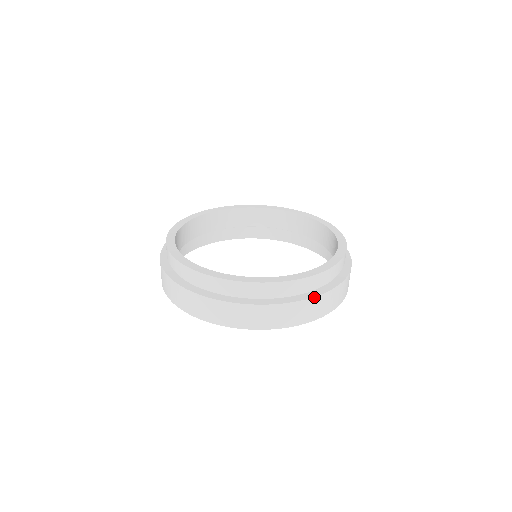
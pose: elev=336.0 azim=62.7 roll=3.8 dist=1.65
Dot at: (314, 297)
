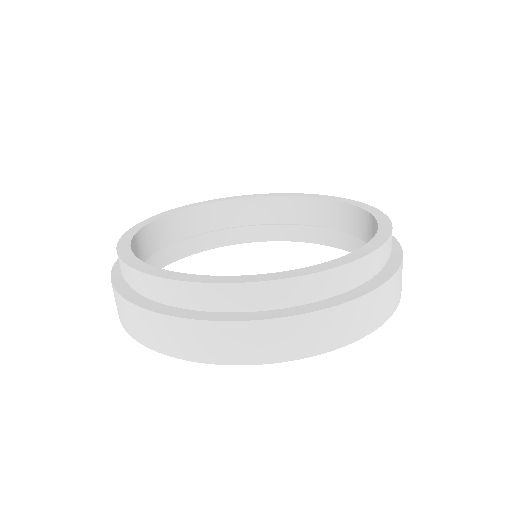
Dot at: (211, 321)
